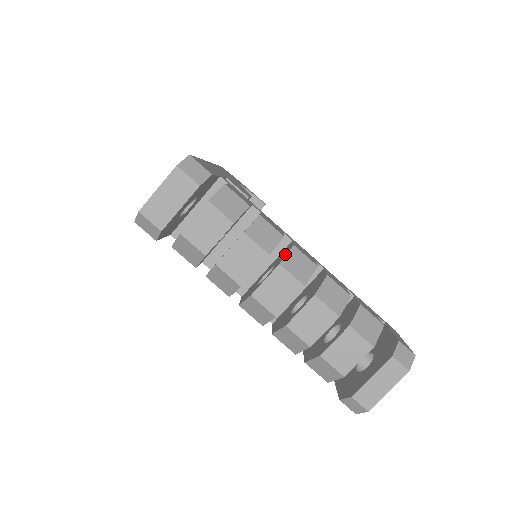
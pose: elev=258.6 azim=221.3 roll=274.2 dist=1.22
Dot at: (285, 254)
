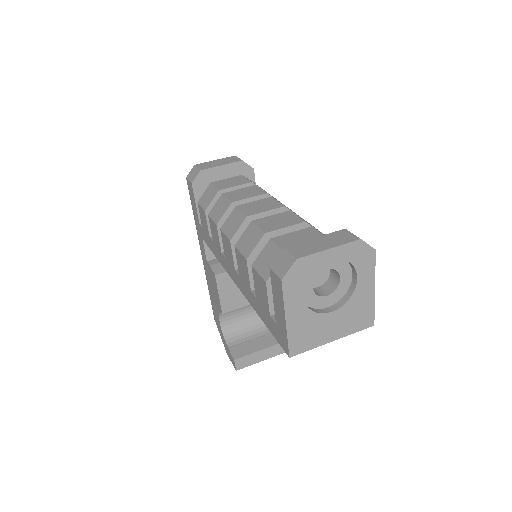
Dot at: occluded
